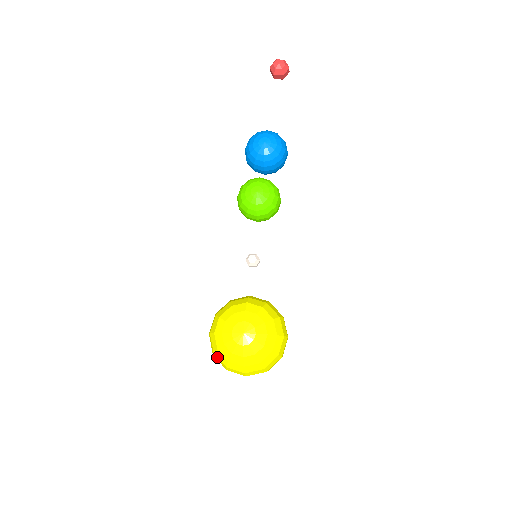
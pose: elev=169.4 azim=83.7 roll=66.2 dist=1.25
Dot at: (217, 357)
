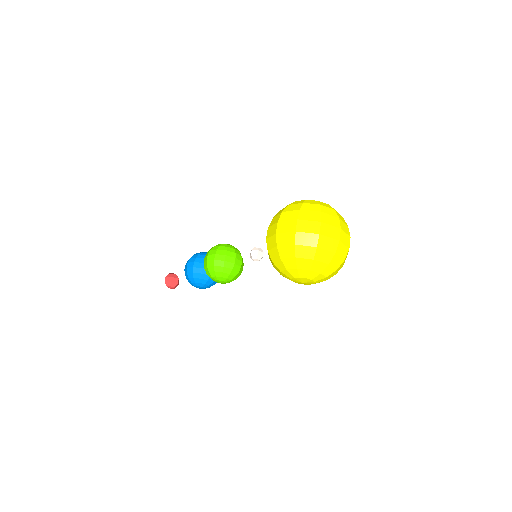
Dot at: (306, 211)
